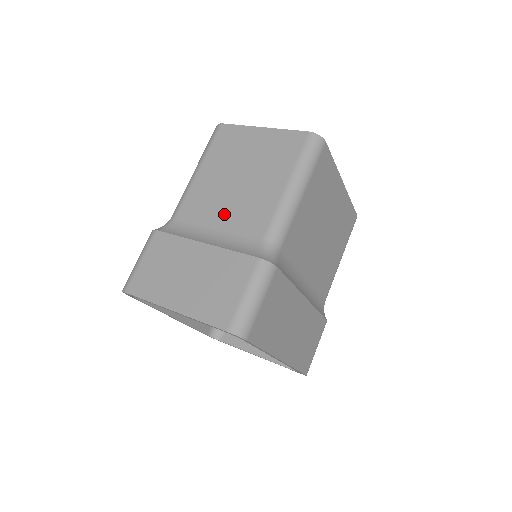
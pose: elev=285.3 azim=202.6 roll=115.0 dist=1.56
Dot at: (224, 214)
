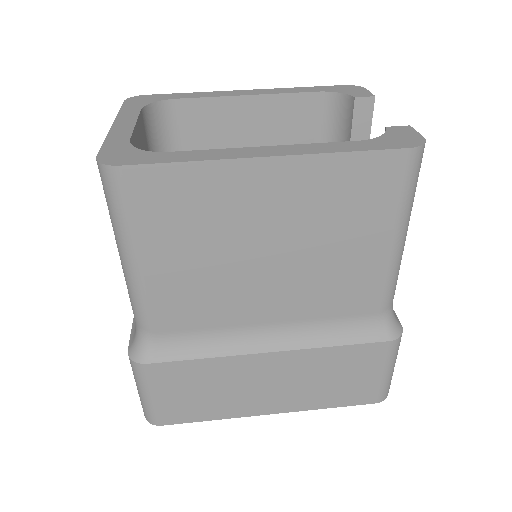
Dot at: occluded
